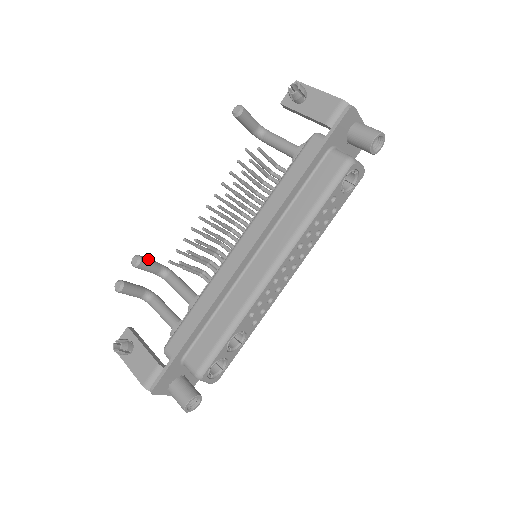
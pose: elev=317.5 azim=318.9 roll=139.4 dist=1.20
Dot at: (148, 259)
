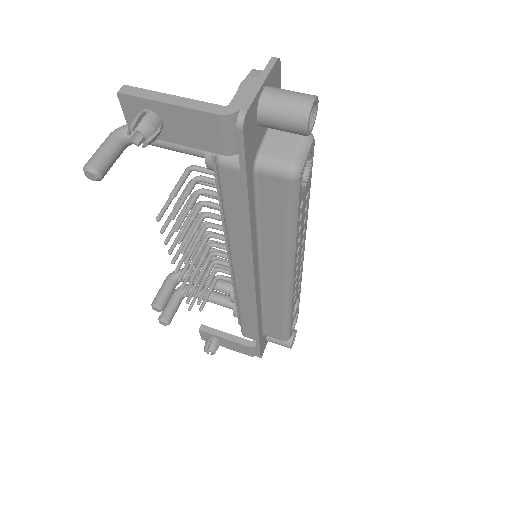
Dot at: (162, 294)
